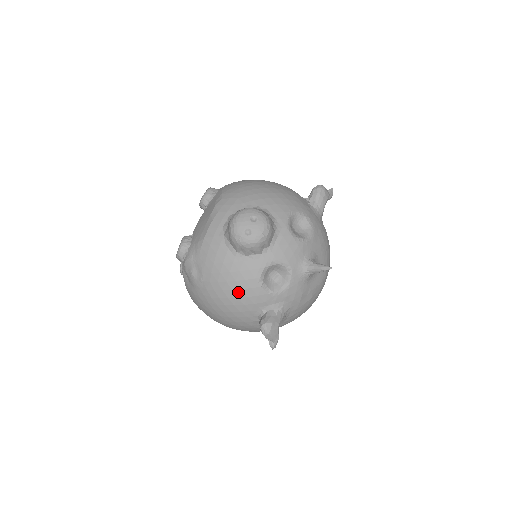
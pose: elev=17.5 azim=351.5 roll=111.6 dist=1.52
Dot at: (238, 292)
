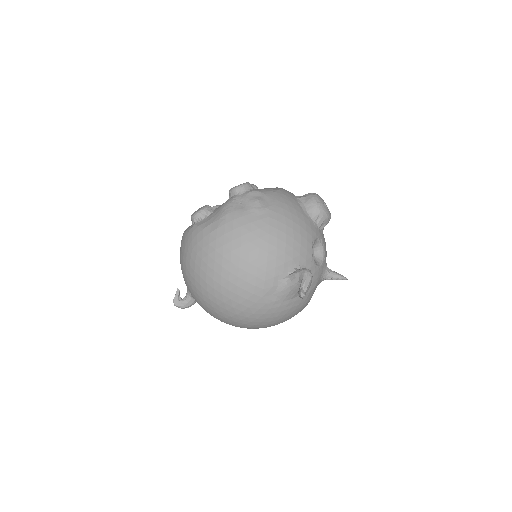
Dot at: (297, 235)
